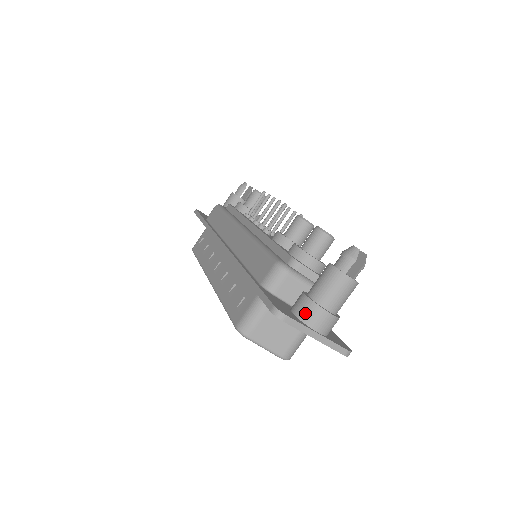
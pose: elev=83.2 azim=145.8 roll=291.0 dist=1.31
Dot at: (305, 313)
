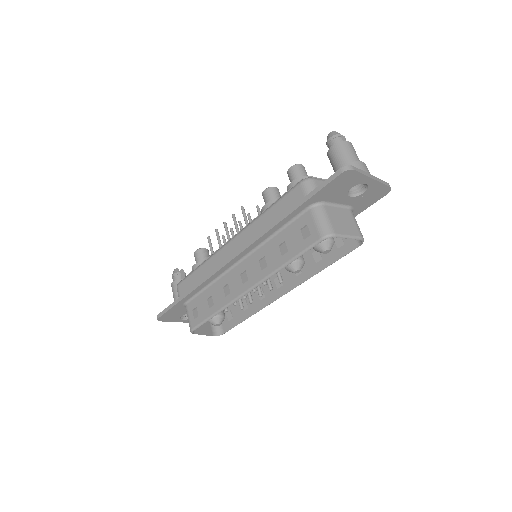
Dot at: occluded
